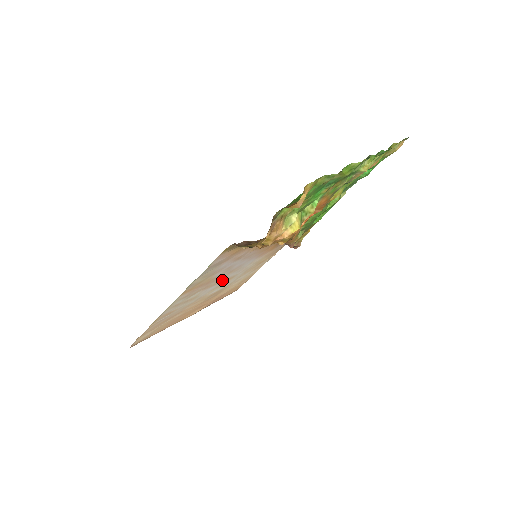
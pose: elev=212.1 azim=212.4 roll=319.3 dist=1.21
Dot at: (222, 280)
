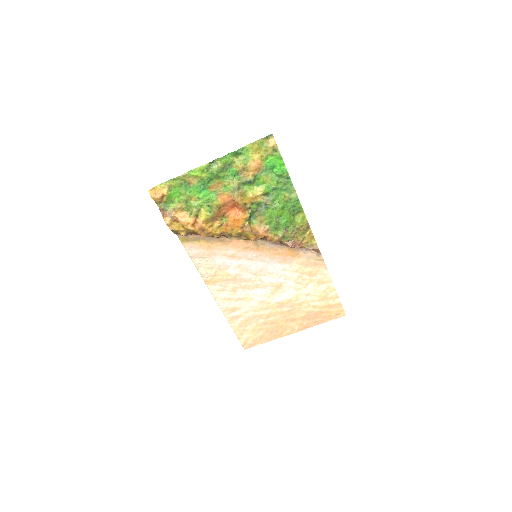
Dot at: (263, 284)
